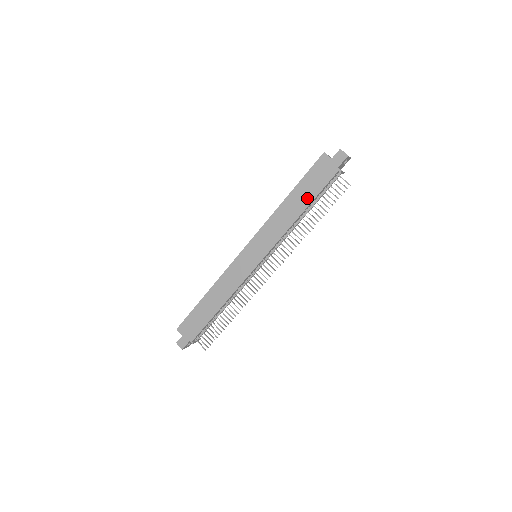
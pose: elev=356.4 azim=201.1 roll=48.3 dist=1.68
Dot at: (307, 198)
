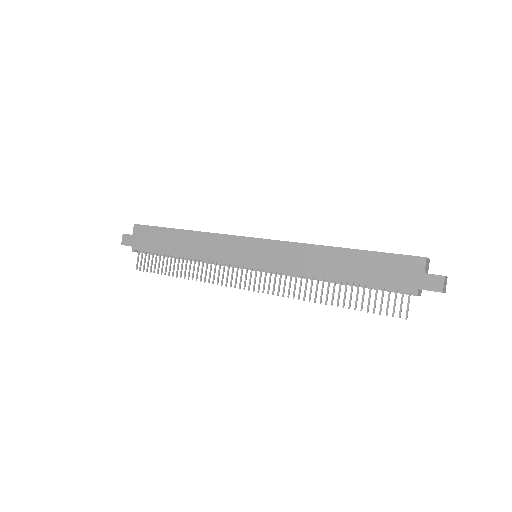
Dot at: (355, 274)
